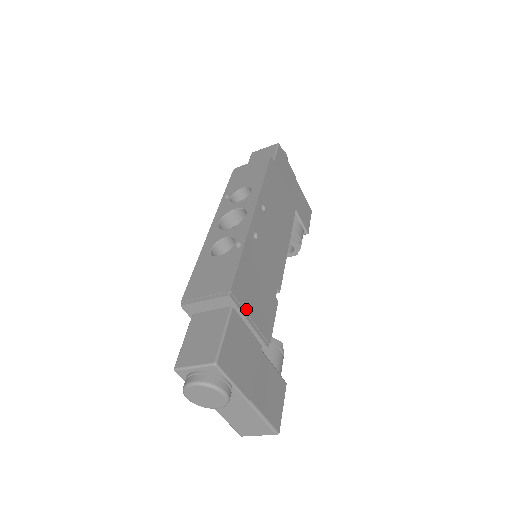
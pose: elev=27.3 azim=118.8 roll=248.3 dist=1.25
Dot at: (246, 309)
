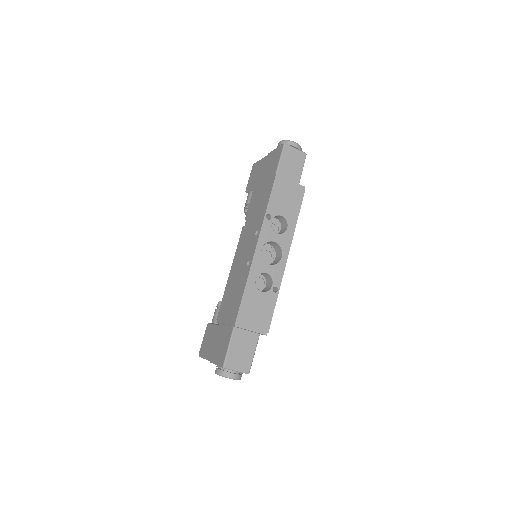
Dot at: occluded
